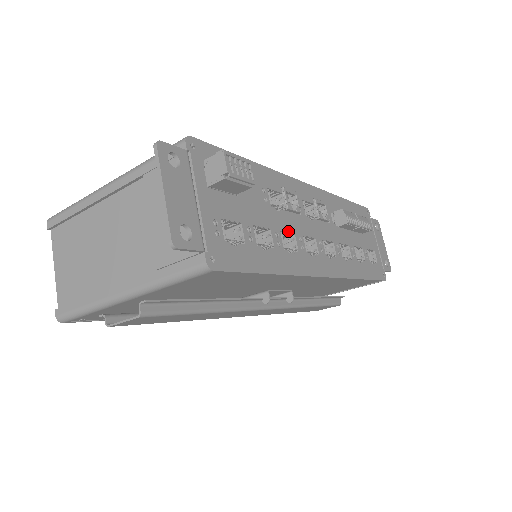
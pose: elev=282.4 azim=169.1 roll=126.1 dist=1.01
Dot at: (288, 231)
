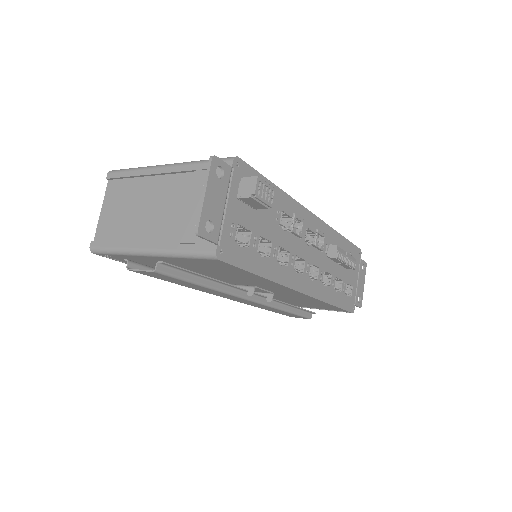
Dot at: (285, 248)
